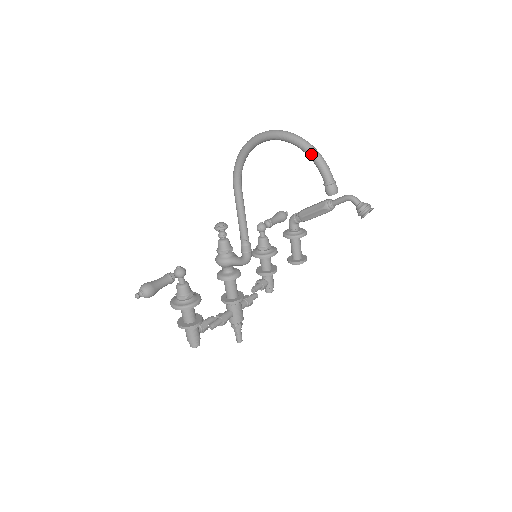
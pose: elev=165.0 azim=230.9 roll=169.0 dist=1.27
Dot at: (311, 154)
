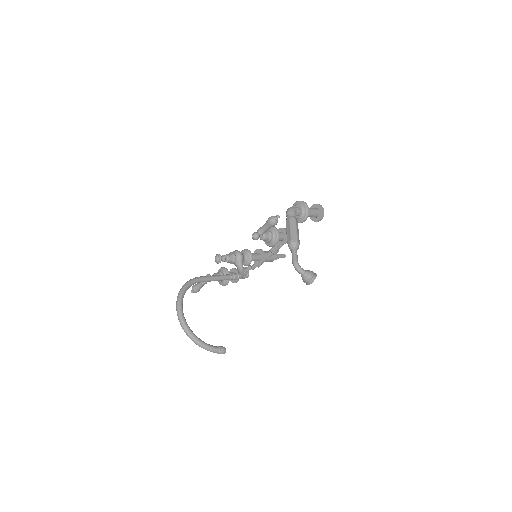
Dot at: (198, 345)
